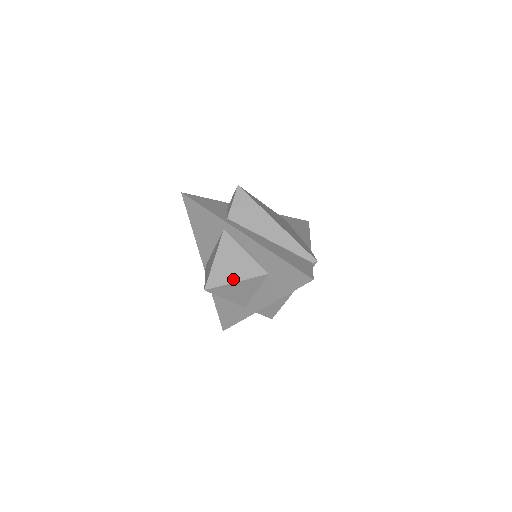
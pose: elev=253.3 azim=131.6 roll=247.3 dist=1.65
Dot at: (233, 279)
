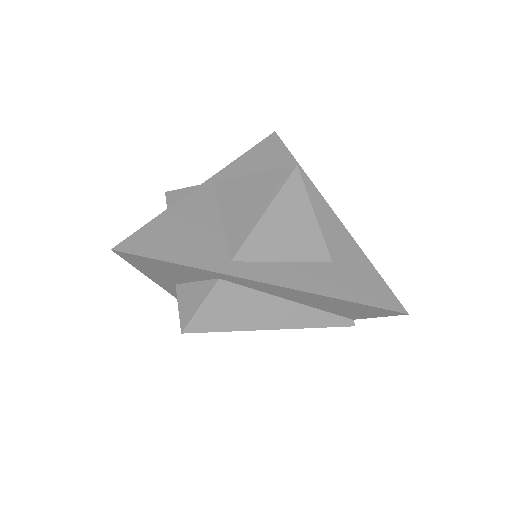
Dot at: occluded
